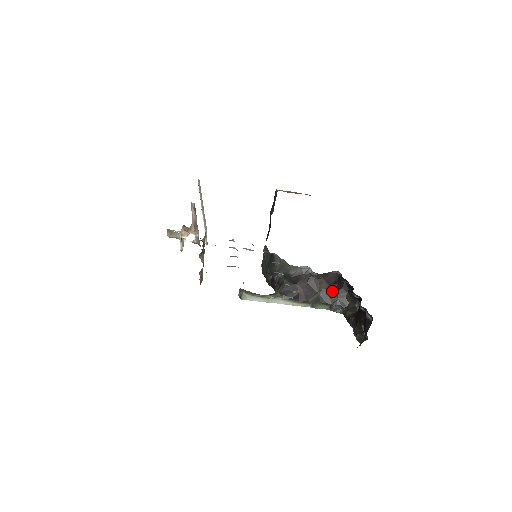
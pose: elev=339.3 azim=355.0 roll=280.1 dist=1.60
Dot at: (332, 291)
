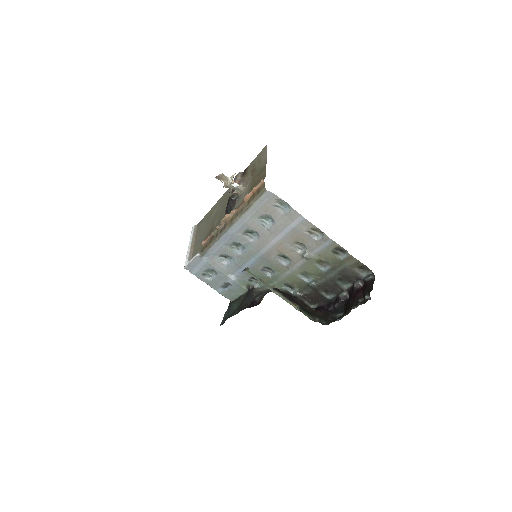
Dot at: (313, 310)
